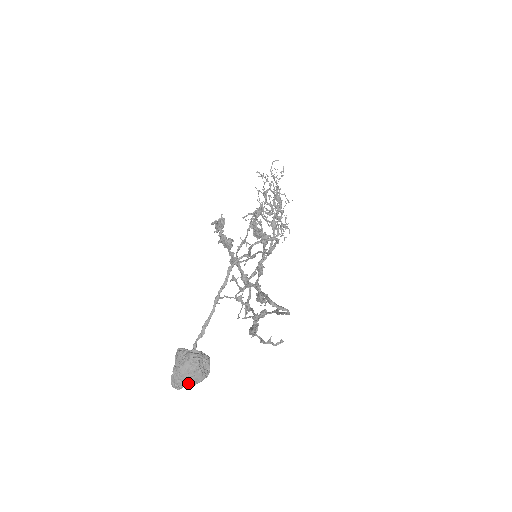
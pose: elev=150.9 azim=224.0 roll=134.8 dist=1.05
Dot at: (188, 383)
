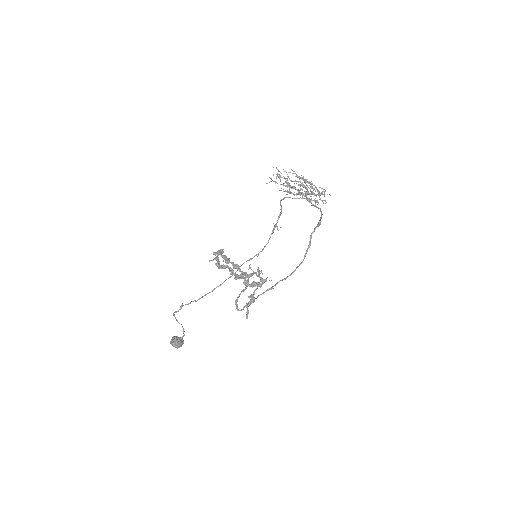
Dot at: occluded
